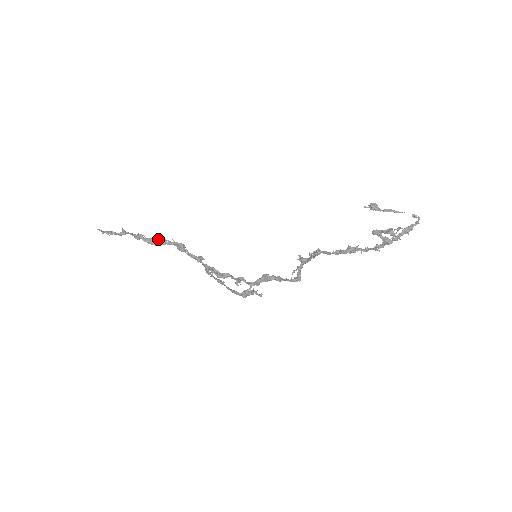
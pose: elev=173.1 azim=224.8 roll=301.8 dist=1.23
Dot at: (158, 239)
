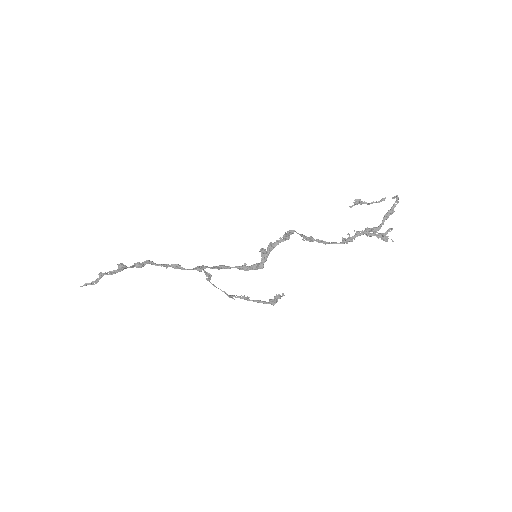
Dot at: (144, 264)
